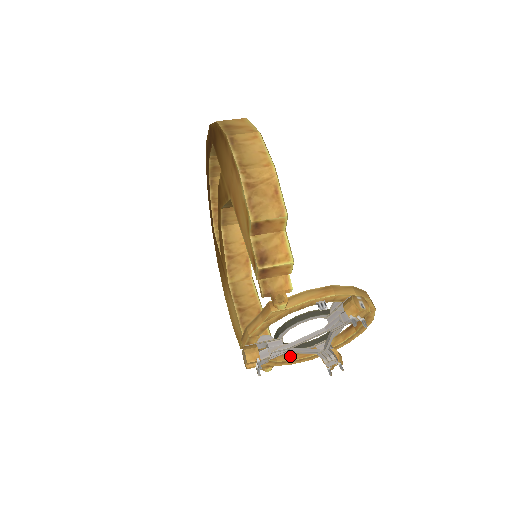
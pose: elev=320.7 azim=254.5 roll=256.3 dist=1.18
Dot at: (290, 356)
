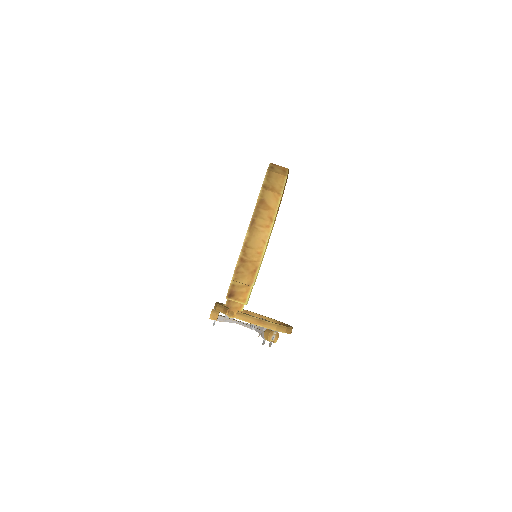
Dot at: (246, 313)
